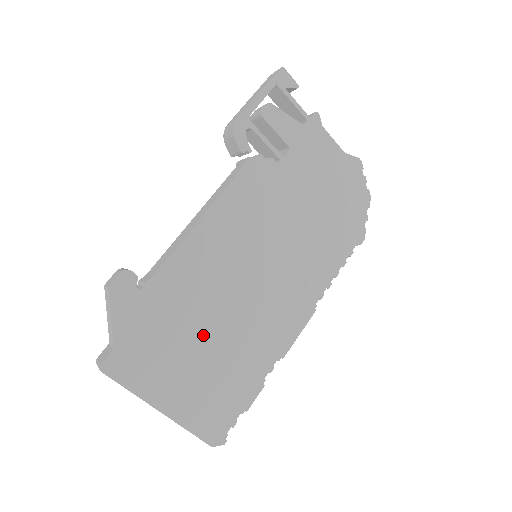
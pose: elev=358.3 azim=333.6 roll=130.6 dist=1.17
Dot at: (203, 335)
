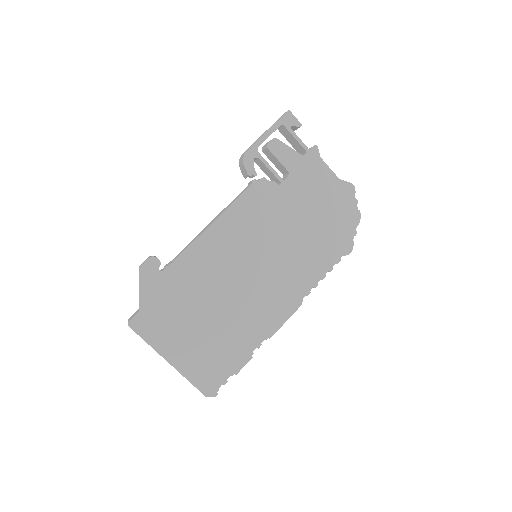
Dot at: (206, 311)
